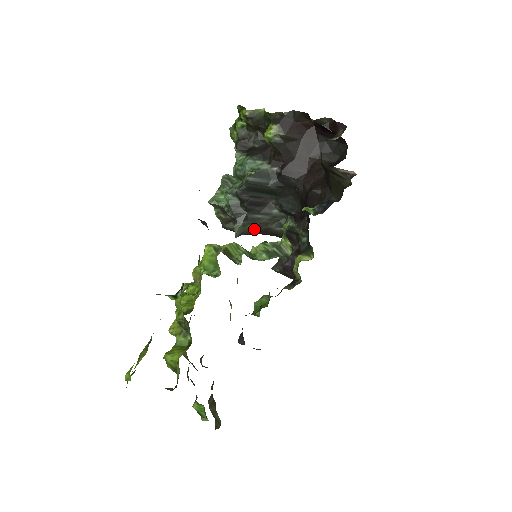
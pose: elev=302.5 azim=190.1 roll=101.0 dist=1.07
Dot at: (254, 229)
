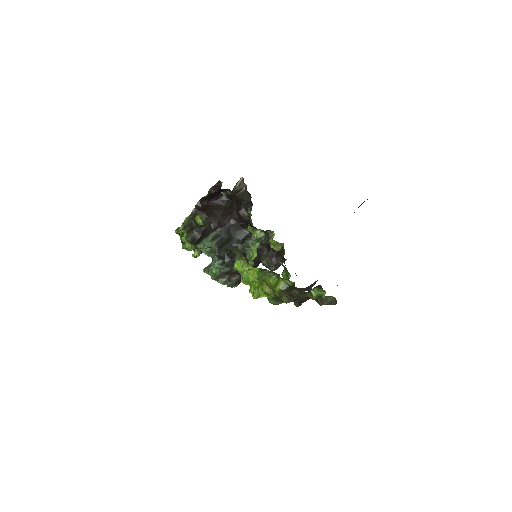
Dot at: occluded
